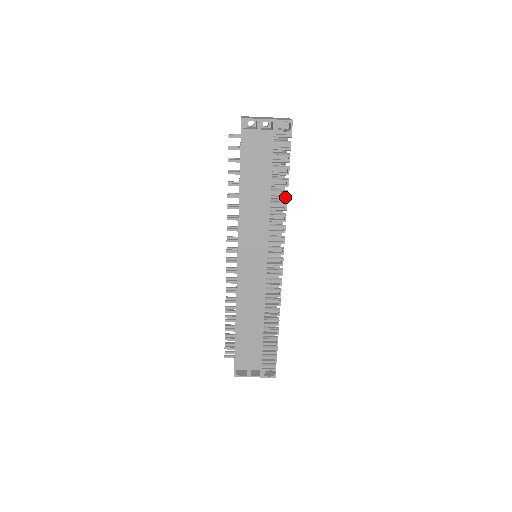
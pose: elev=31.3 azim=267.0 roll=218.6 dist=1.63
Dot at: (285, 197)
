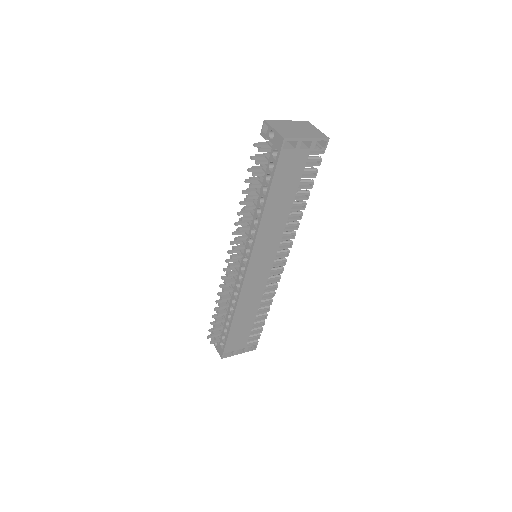
Dot at: (303, 208)
